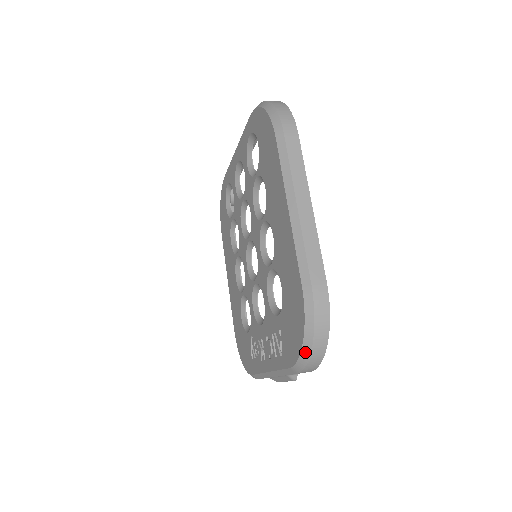
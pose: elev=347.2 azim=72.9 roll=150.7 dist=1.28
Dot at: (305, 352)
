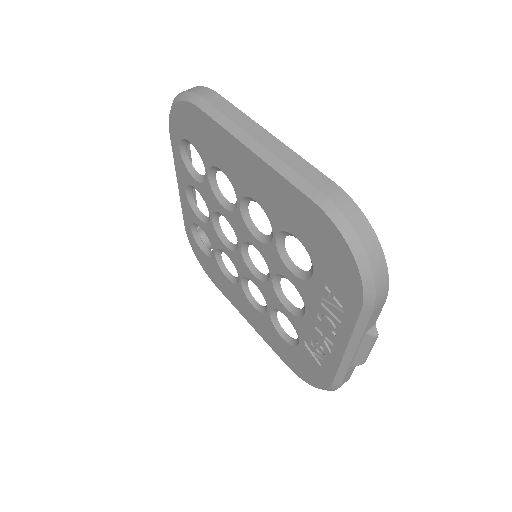
Dot at: (364, 268)
